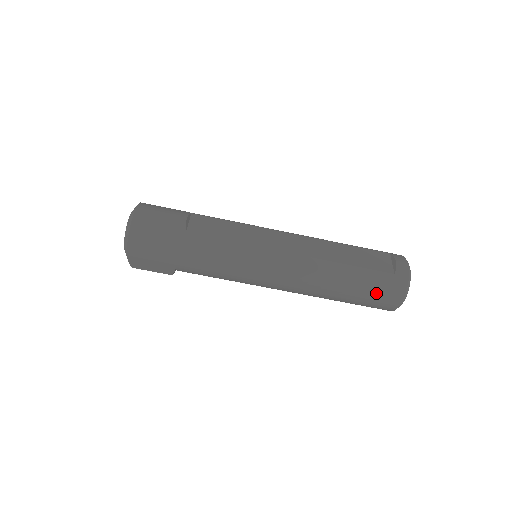
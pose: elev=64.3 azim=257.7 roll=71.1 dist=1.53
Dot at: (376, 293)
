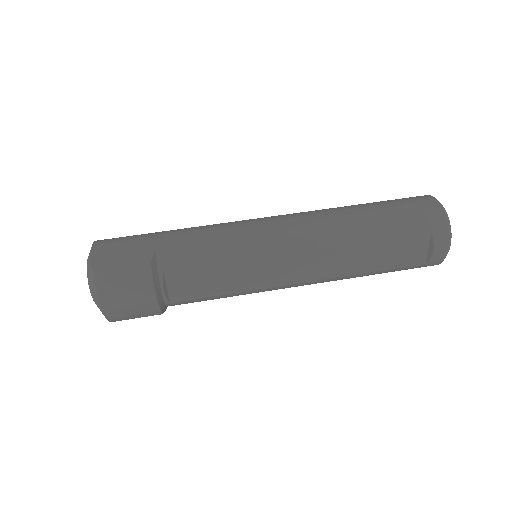
Dot at: (397, 200)
